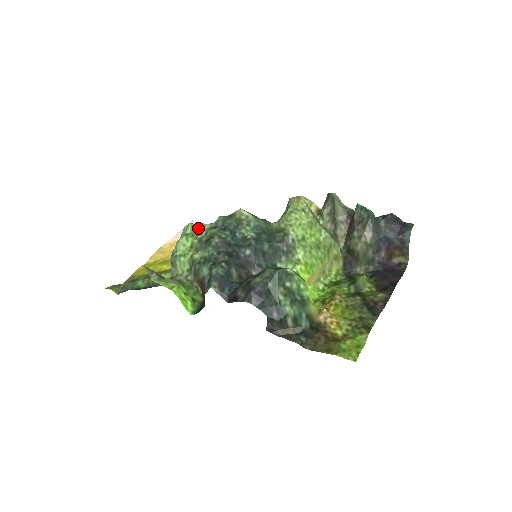
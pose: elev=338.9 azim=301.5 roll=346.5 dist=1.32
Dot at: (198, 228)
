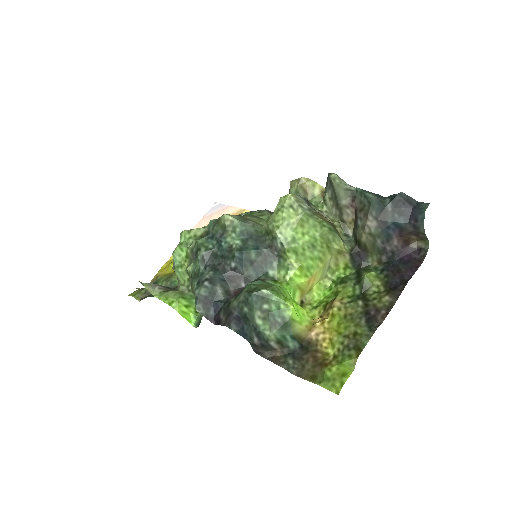
Dot at: (192, 235)
